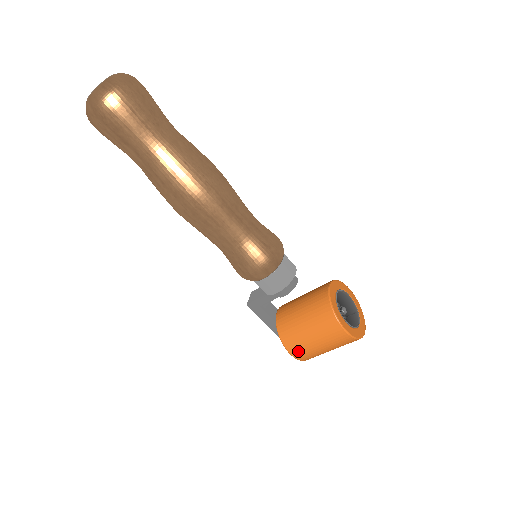
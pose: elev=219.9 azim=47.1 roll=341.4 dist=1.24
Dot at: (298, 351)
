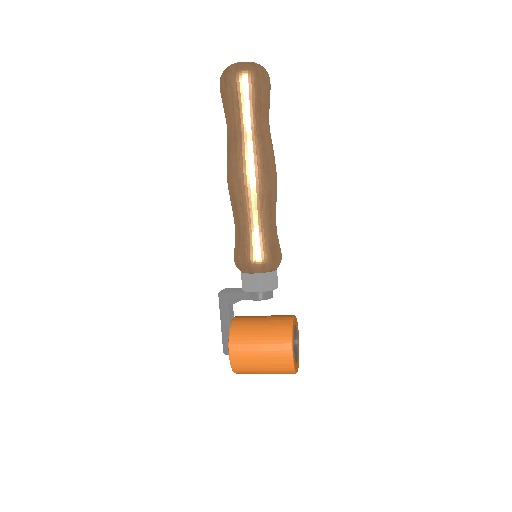
Dot at: (238, 354)
